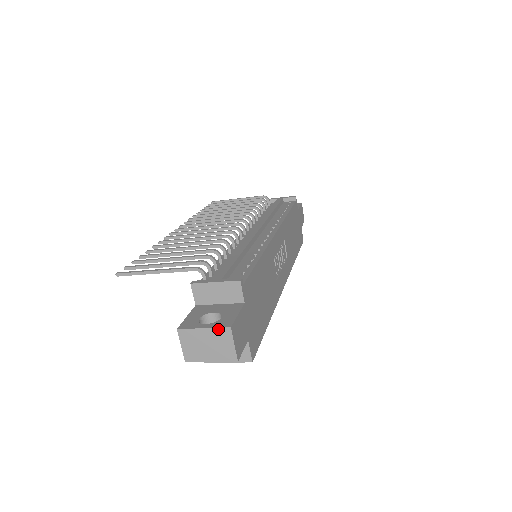
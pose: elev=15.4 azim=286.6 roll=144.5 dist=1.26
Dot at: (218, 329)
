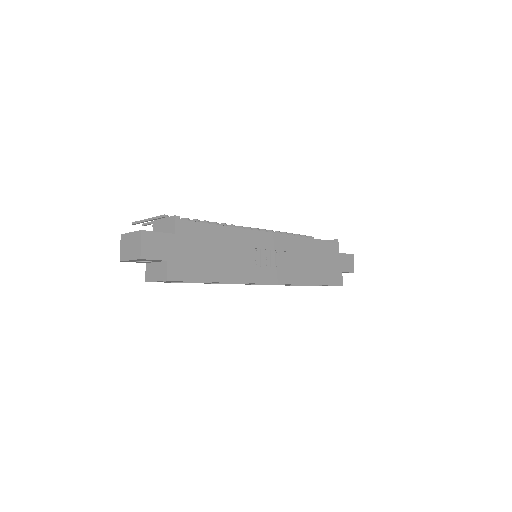
Dot at: (136, 232)
